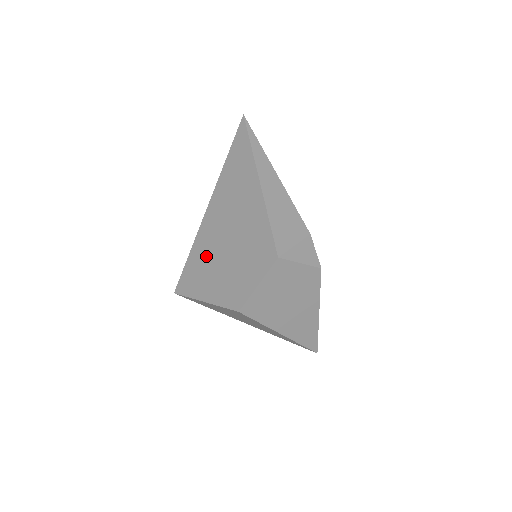
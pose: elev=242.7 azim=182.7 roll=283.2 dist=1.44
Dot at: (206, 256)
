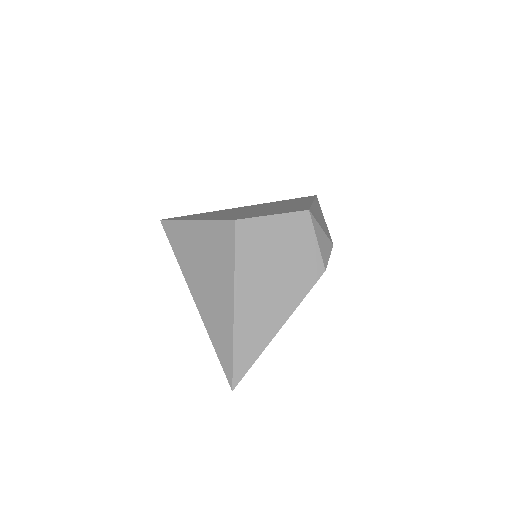
Dot at: (222, 212)
